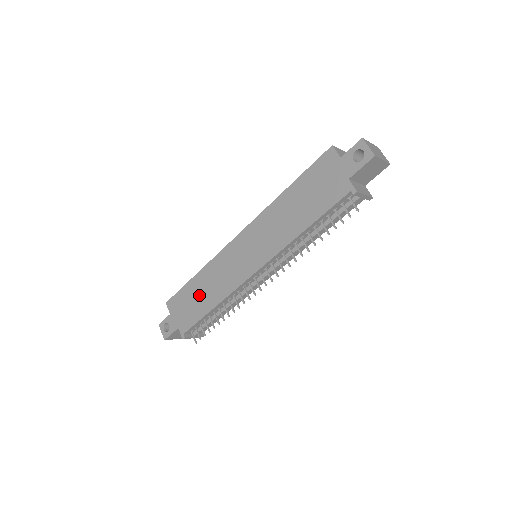
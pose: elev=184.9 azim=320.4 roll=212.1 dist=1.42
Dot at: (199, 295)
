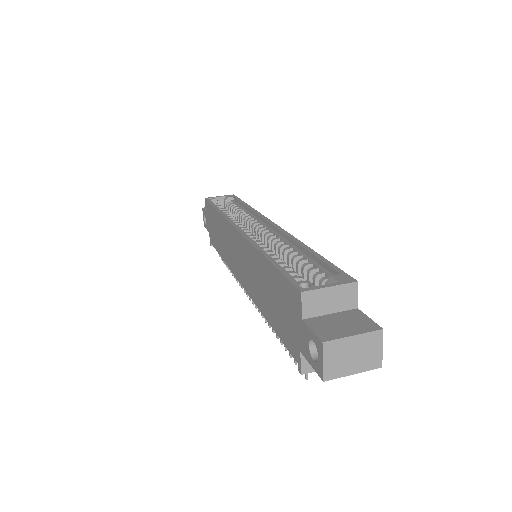
Dot at: (217, 231)
